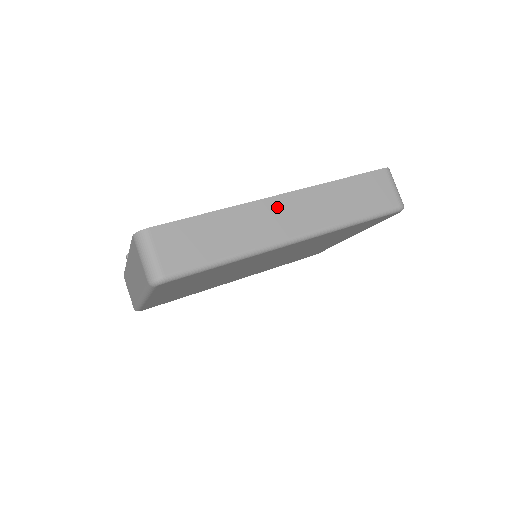
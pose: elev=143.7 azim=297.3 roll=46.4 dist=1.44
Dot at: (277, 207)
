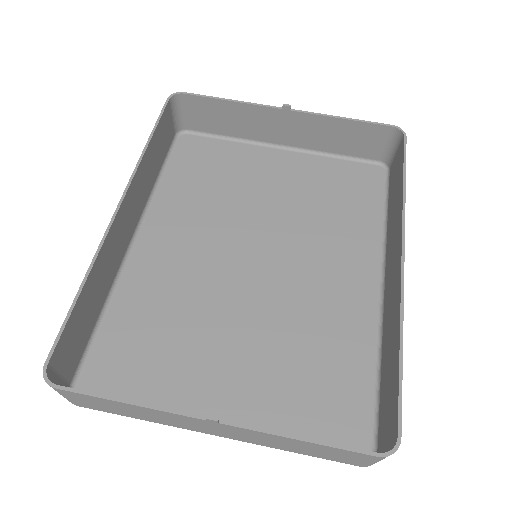
Dot at: occluded
